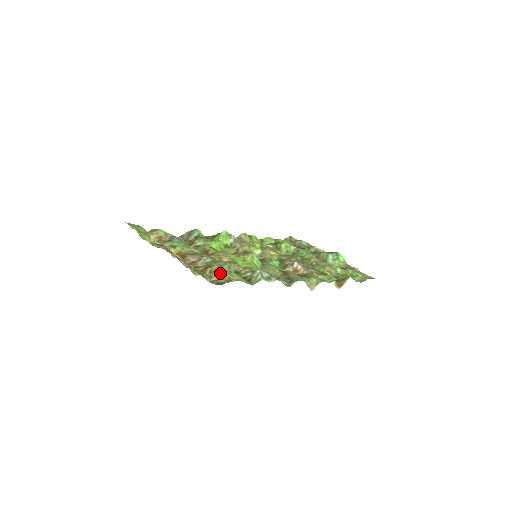
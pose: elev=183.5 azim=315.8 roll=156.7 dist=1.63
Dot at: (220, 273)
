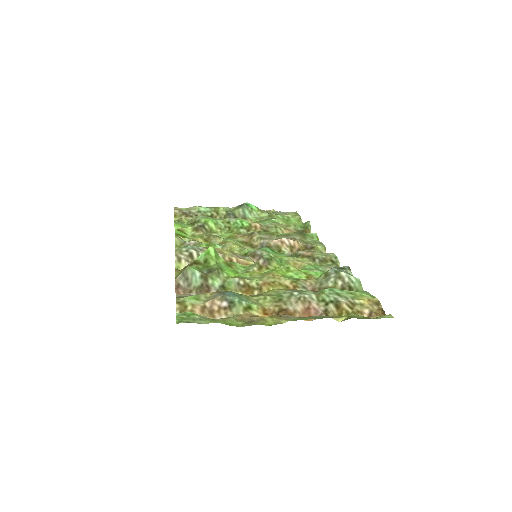
Dot at: (358, 302)
